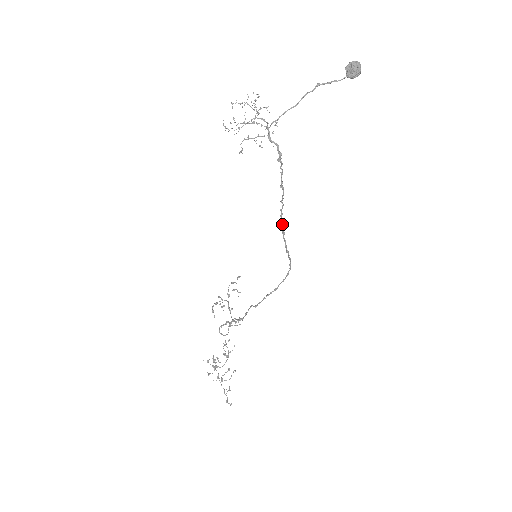
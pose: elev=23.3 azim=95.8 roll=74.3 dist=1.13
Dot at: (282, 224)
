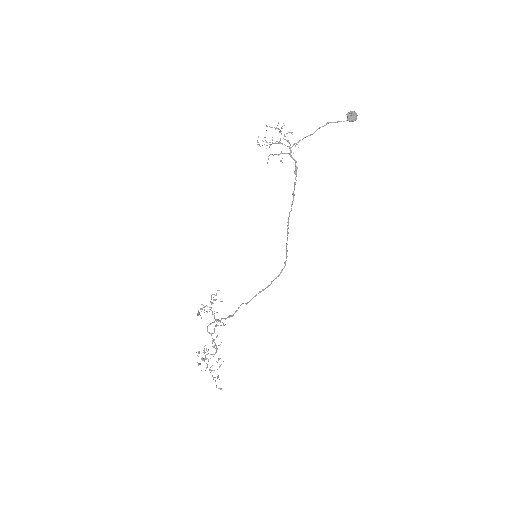
Dot at: (288, 225)
